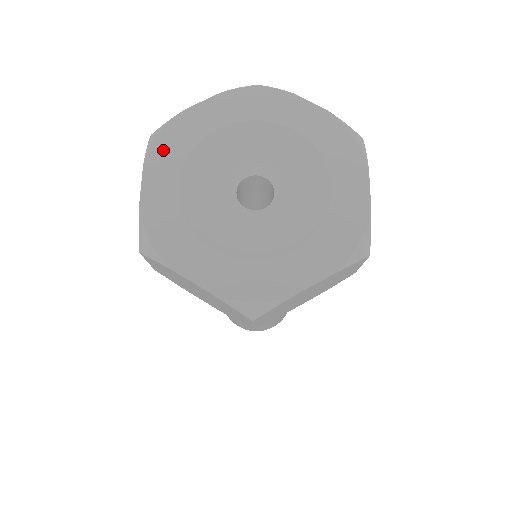
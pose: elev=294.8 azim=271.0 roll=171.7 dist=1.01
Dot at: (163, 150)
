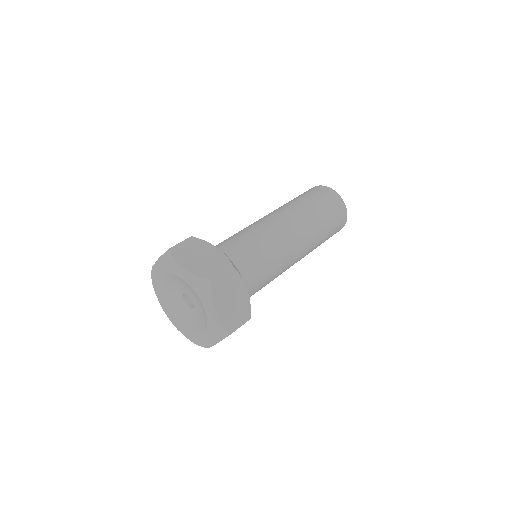
Dot at: (165, 263)
